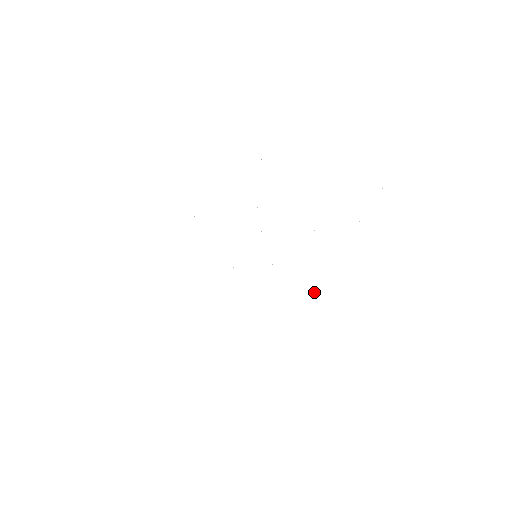
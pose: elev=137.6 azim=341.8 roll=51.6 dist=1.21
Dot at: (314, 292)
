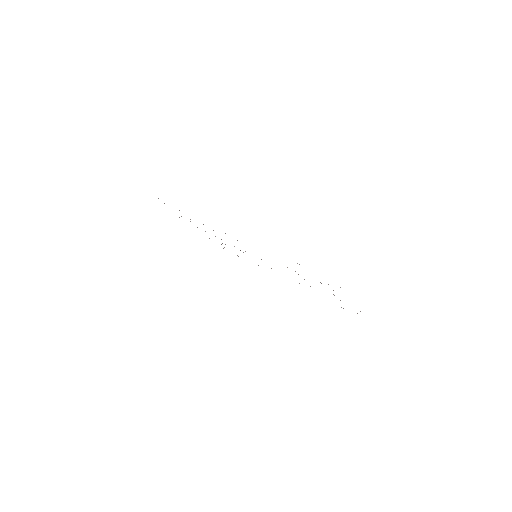
Dot at: occluded
